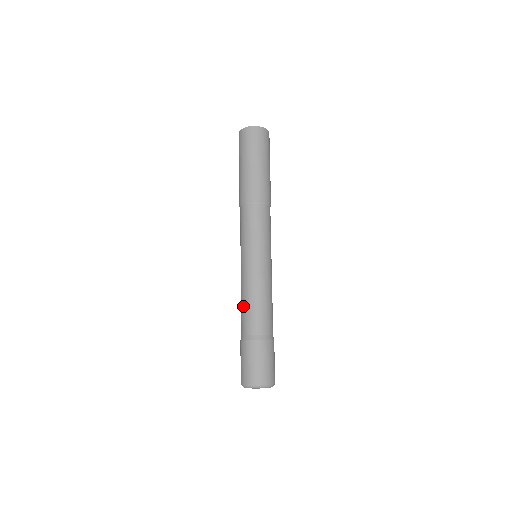
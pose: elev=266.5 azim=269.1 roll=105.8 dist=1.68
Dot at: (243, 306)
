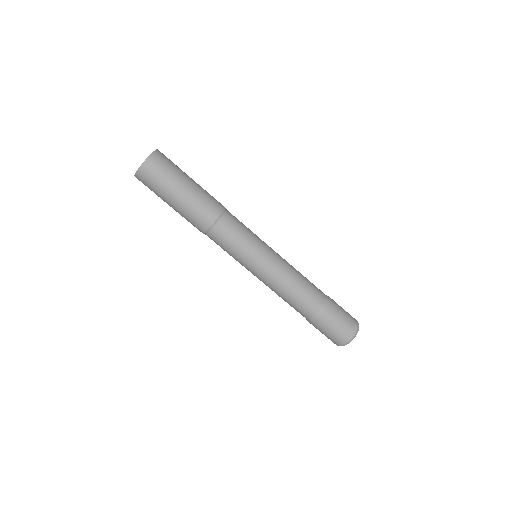
Dot at: occluded
